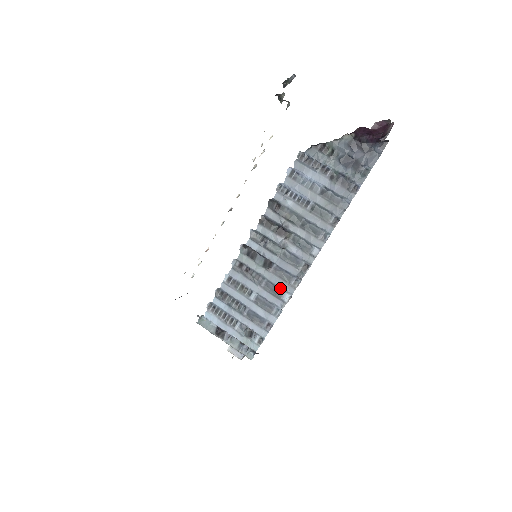
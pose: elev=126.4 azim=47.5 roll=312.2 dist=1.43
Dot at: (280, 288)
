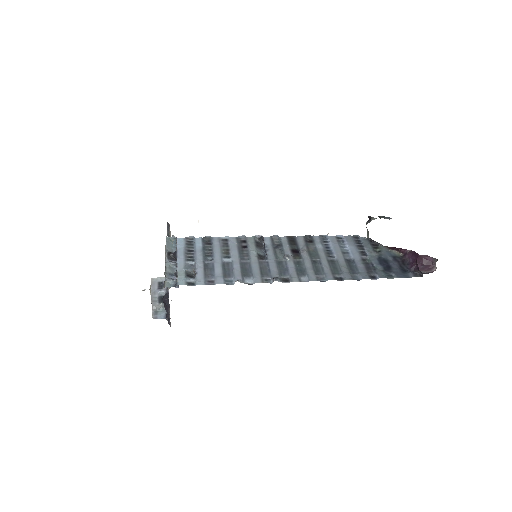
Dot at: (252, 272)
